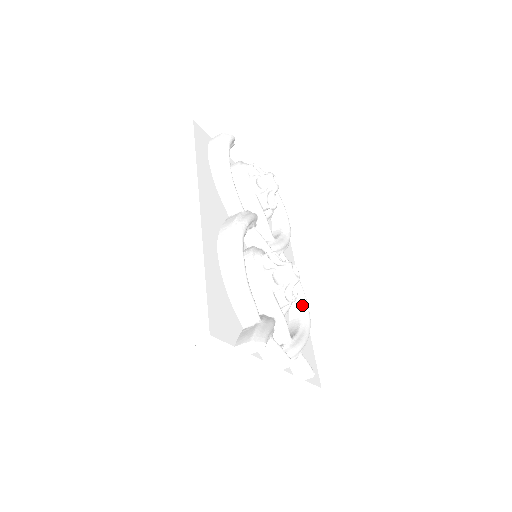
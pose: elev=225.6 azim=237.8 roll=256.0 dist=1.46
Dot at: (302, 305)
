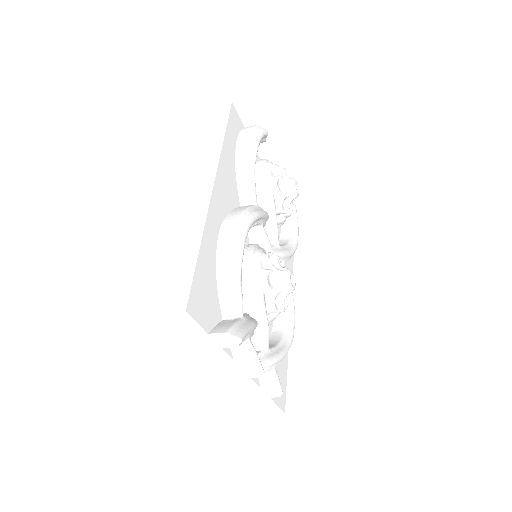
Dot at: (289, 320)
